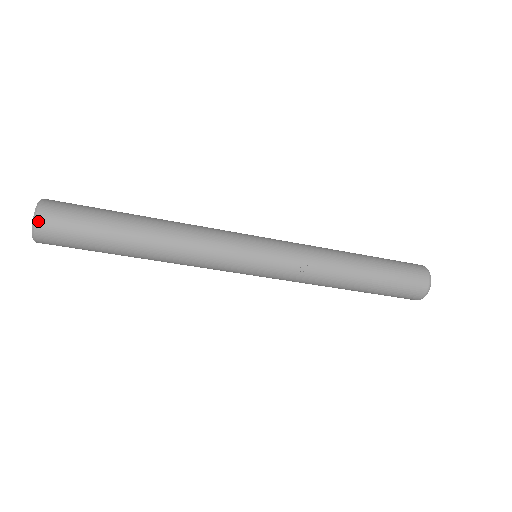
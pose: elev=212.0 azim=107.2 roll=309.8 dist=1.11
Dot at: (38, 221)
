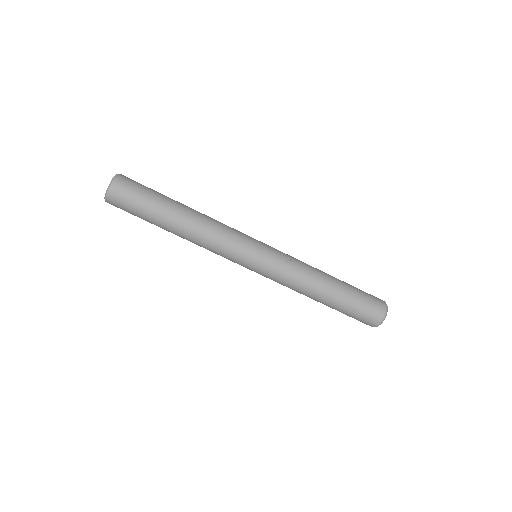
Dot at: (118, 177)
